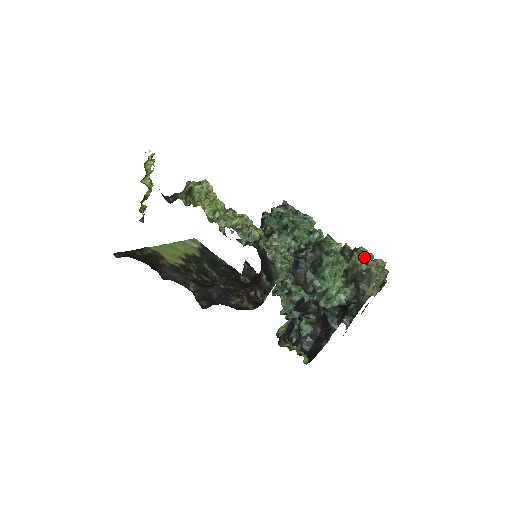
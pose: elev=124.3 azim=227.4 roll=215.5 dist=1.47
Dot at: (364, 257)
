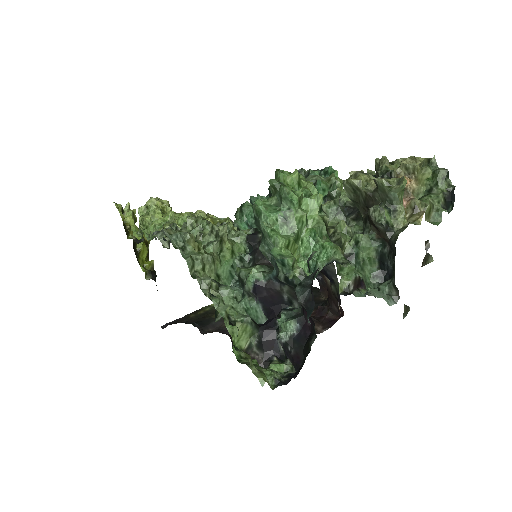
Dot at: (380, 171)
